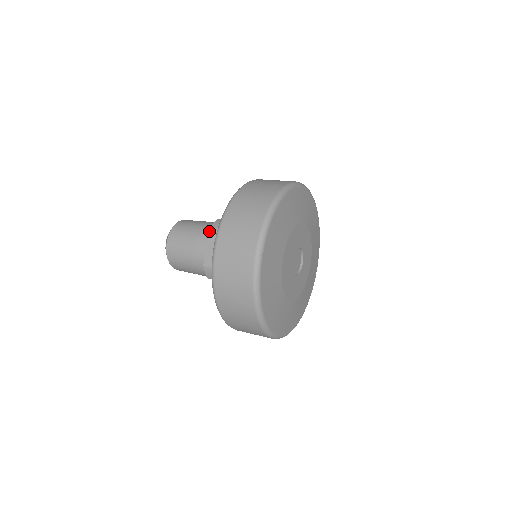
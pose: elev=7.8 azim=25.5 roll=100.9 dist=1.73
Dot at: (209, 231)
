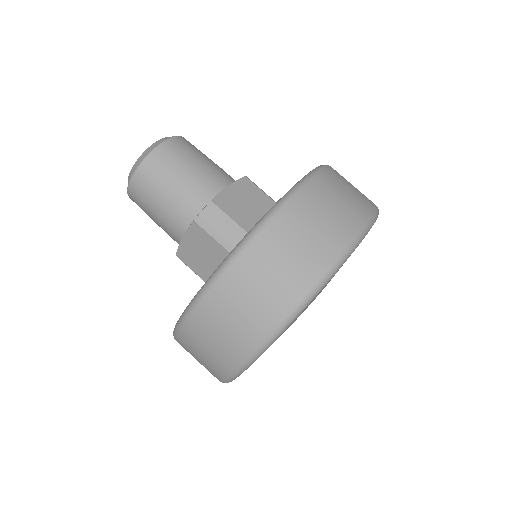
Dot at: (191, 223)
